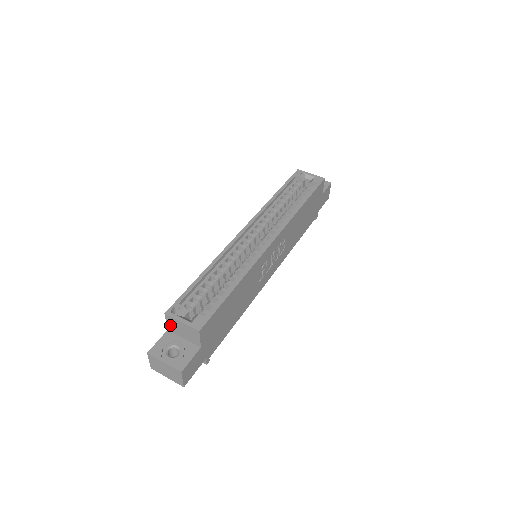
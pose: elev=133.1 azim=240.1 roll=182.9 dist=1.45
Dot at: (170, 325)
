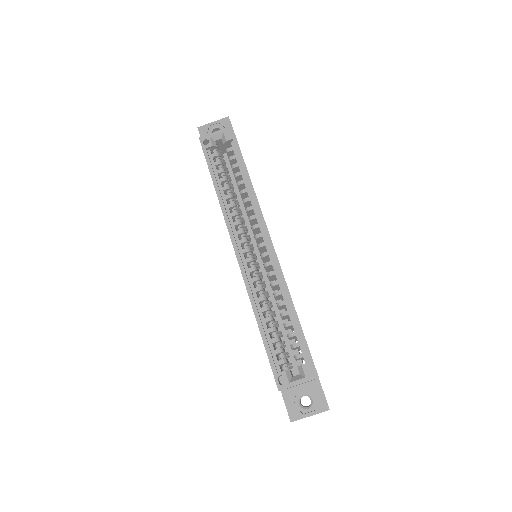
Dot at: occluded
